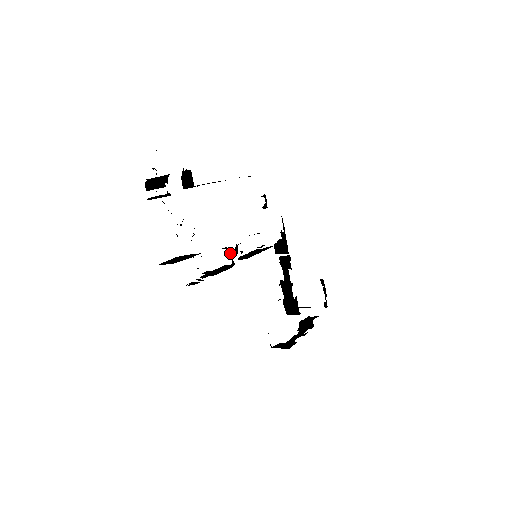
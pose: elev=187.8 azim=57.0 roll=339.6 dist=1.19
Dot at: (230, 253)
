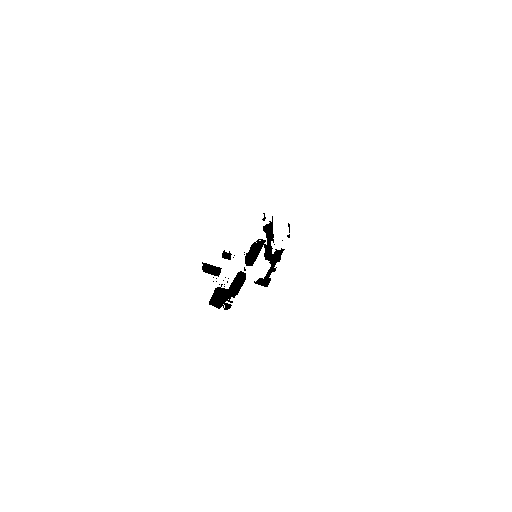
Dot at: occluded
